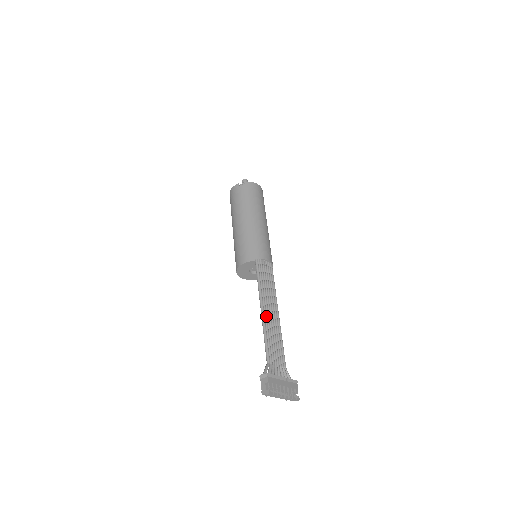
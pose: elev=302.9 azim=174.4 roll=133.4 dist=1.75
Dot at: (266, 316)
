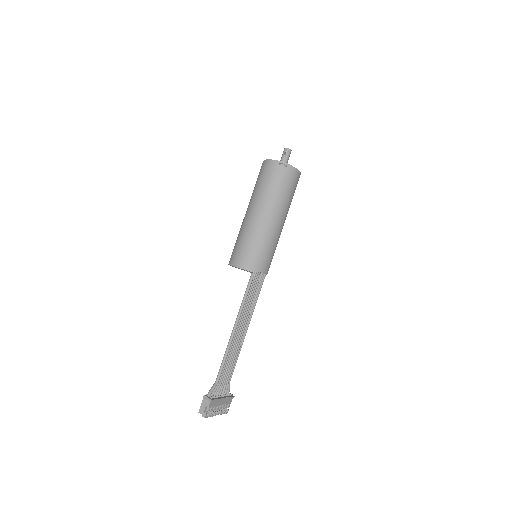
Dot at: (235, 335)
